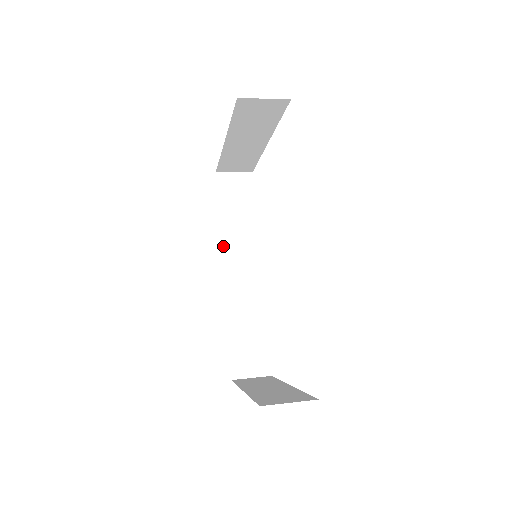
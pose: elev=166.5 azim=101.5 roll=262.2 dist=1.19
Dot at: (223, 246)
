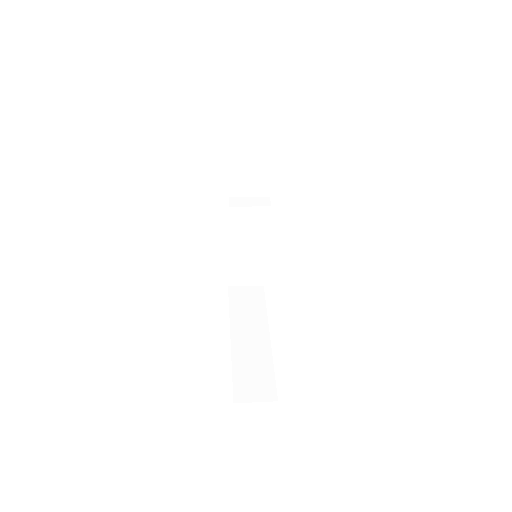
Dot at: (232, 178)
